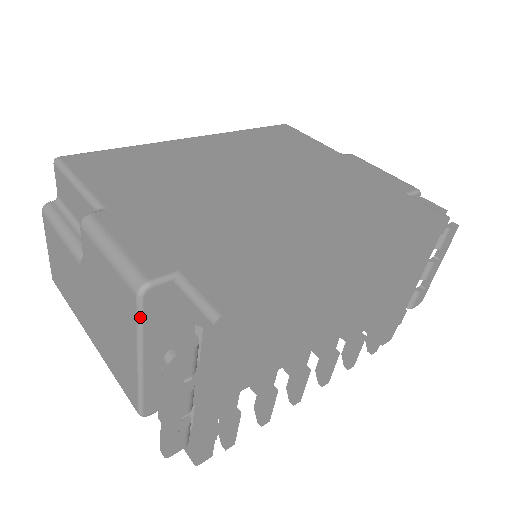
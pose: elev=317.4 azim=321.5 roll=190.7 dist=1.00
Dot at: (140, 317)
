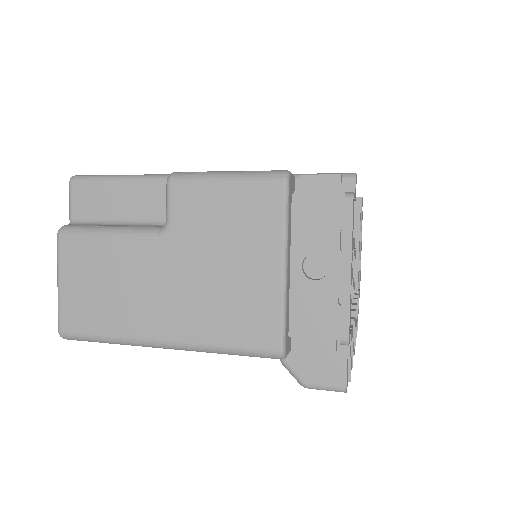
Dot at: (287, 205)
